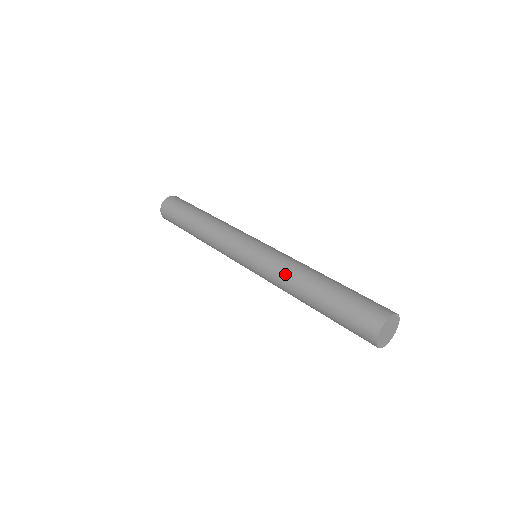
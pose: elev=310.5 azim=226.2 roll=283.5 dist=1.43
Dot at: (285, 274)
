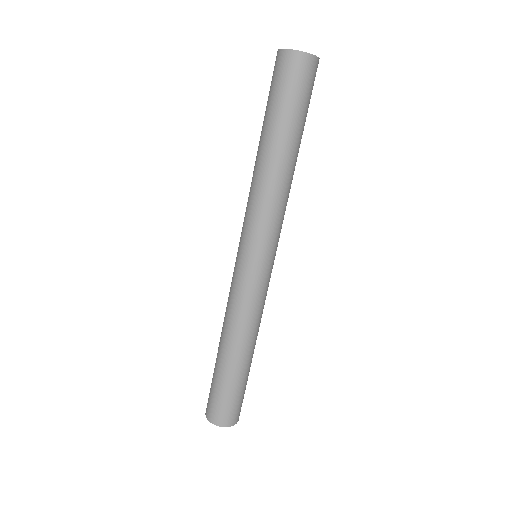
Dot at: occluded
